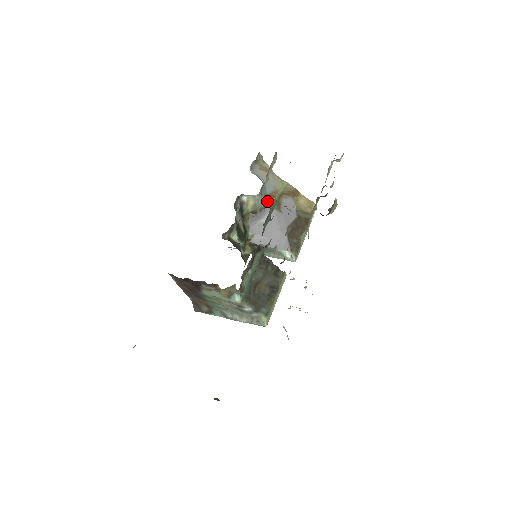
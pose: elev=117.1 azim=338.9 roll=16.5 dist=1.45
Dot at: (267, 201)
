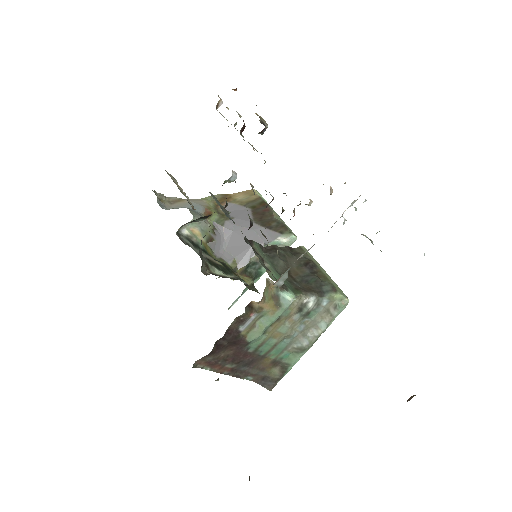
Dot at: (209, 221)
